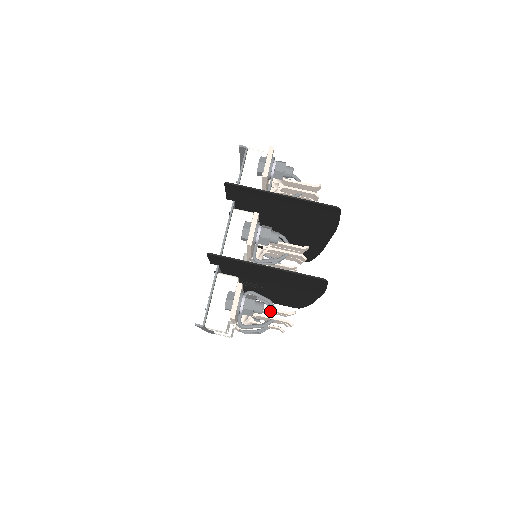
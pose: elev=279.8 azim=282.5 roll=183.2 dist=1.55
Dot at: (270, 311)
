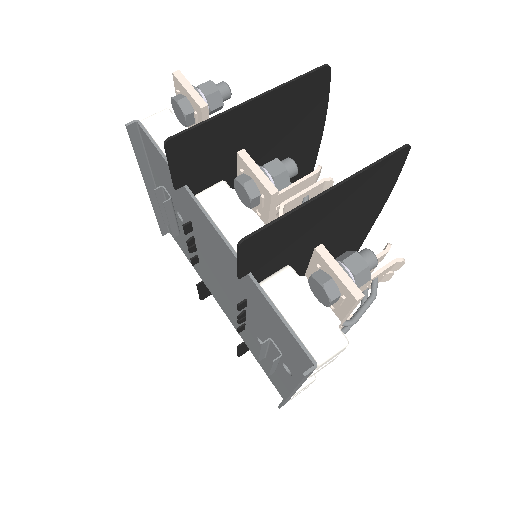
Dot at: occluded
